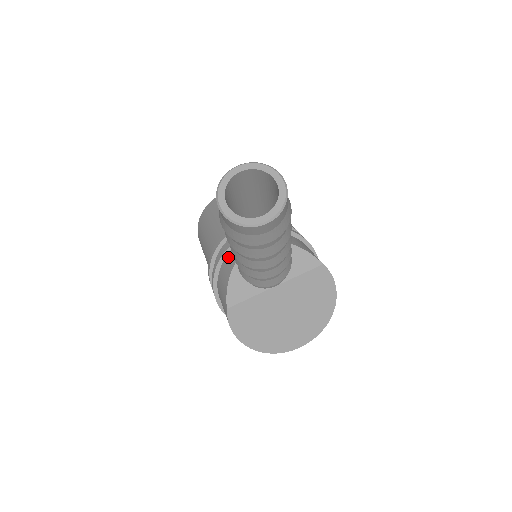
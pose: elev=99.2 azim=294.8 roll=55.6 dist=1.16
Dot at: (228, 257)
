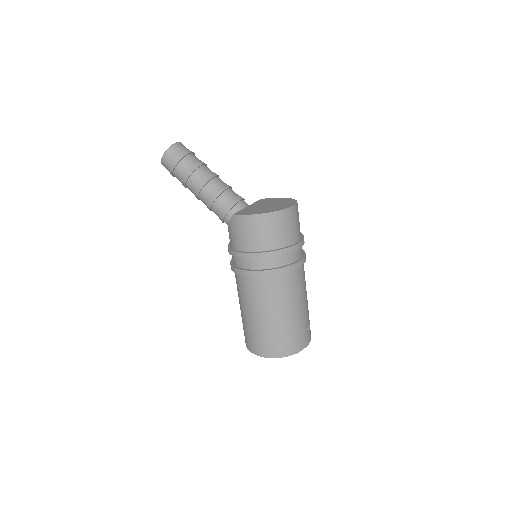
Dot at: (230, 243)
